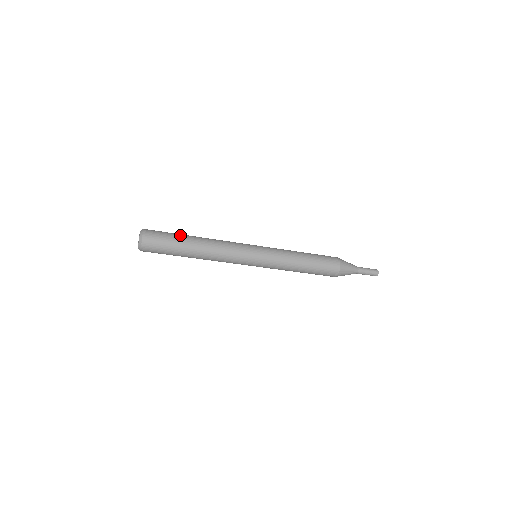
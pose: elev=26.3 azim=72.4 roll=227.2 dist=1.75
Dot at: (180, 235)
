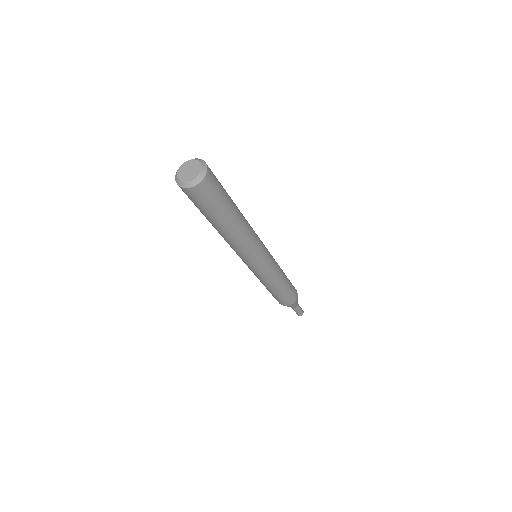
Dot at: occluded
